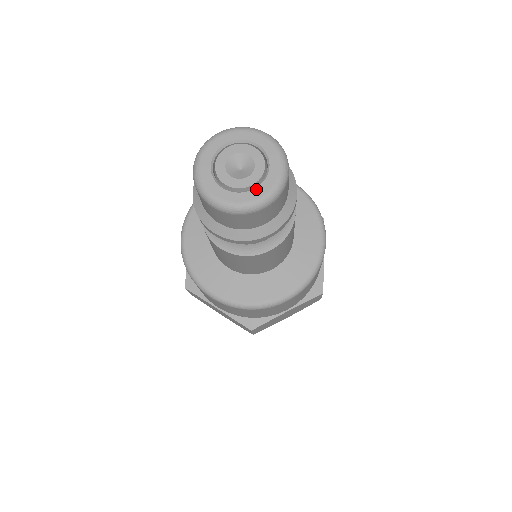
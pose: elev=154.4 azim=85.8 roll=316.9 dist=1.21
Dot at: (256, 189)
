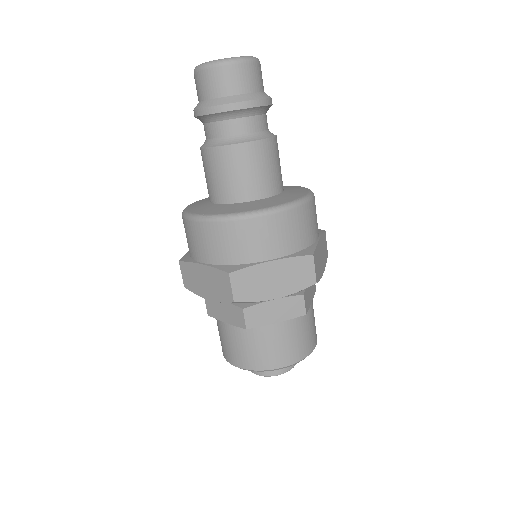
Dot at: occluded
